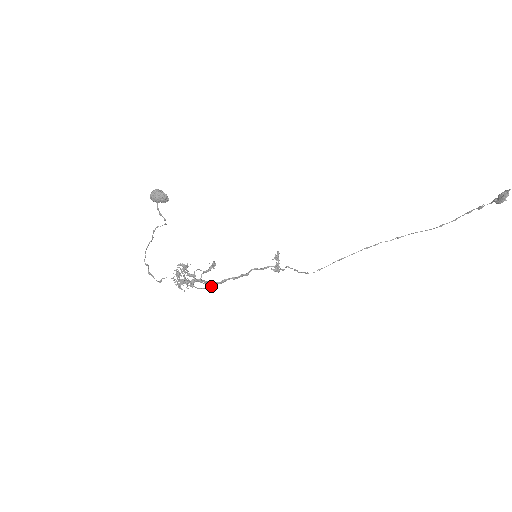
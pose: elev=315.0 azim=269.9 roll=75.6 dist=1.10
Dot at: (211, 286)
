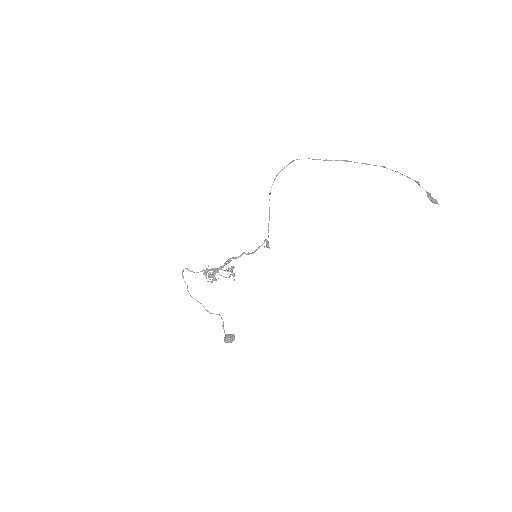
Dot at: occluded
